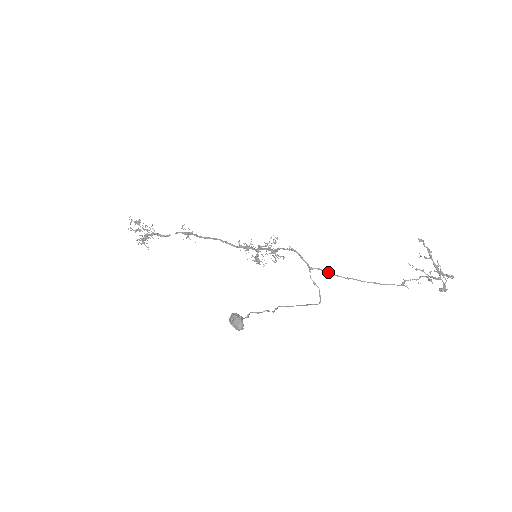
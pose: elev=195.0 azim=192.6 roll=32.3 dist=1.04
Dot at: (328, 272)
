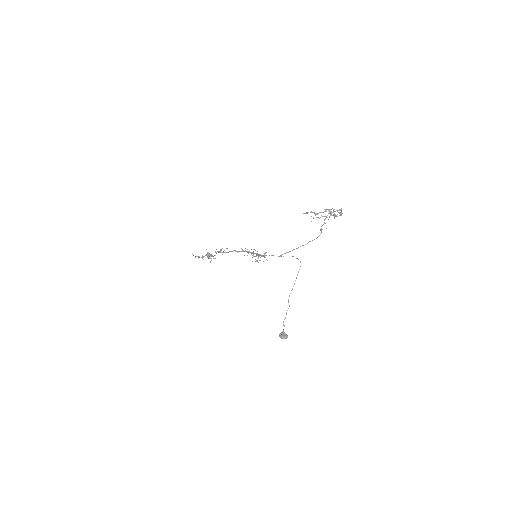
Dot at: (288, 252)
